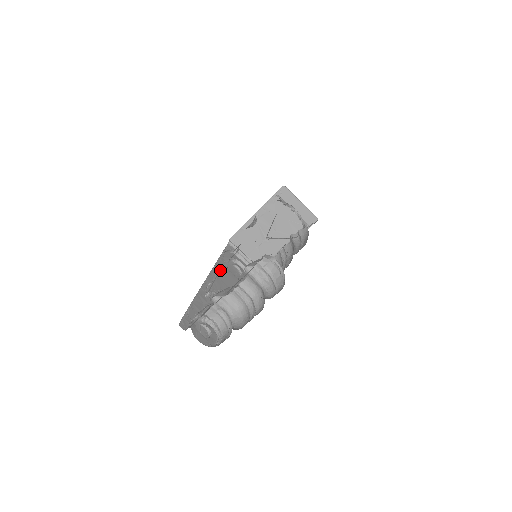
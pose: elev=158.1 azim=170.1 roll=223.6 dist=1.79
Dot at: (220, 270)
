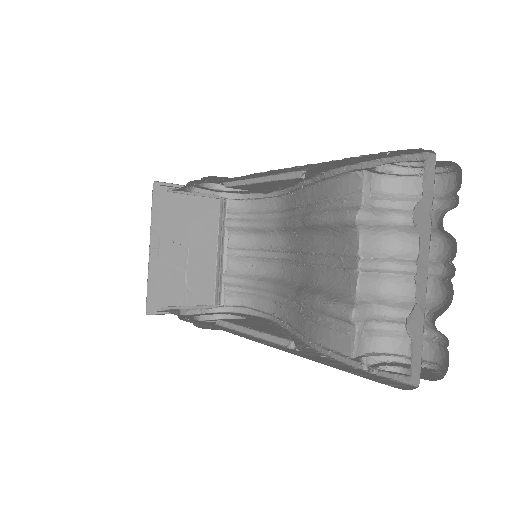
Dot at: (230, 324)
